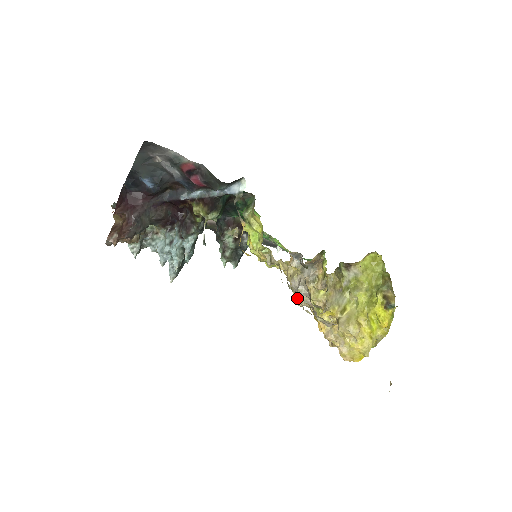
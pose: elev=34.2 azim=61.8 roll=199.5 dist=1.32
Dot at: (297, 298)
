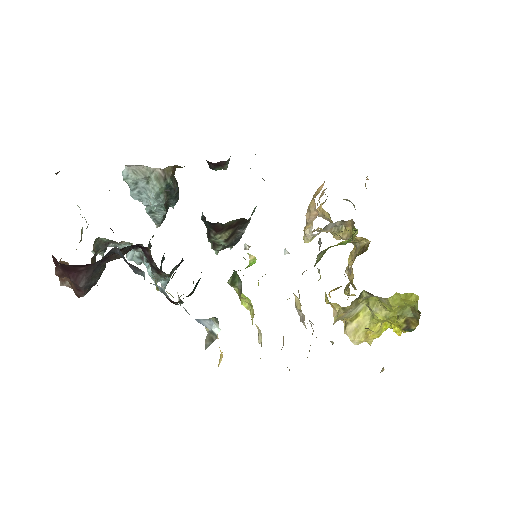
Dot at: occluded
